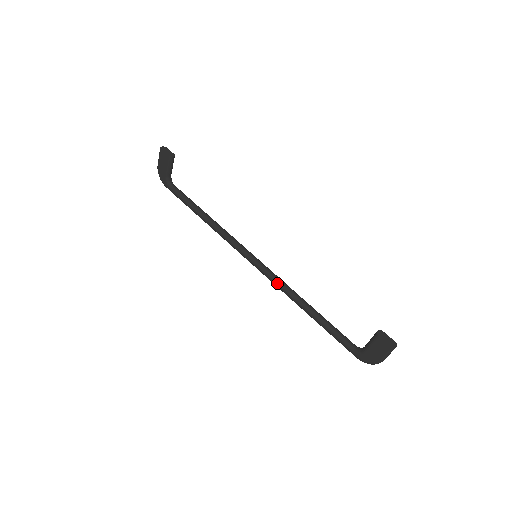
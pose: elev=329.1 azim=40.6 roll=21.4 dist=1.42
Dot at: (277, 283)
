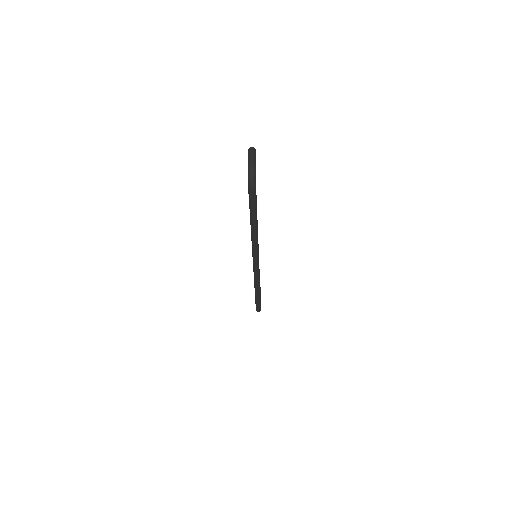
Dot at: occluded
